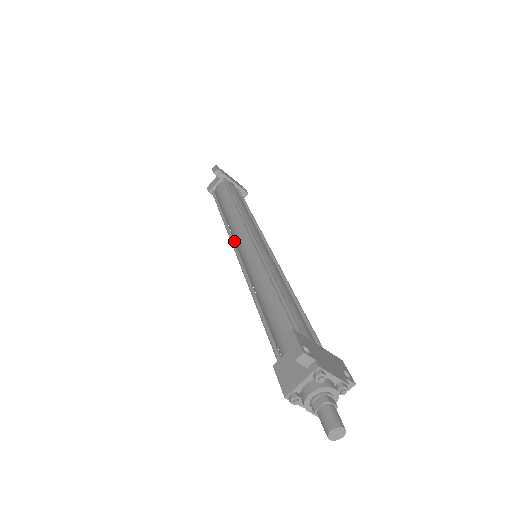
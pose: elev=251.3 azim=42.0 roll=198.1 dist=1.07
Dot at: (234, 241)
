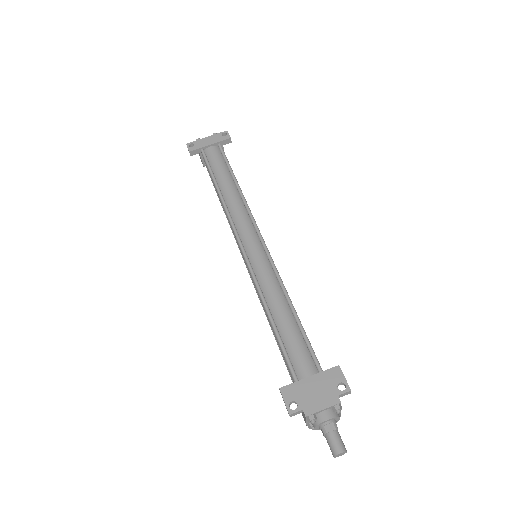
Dot at: occluded
